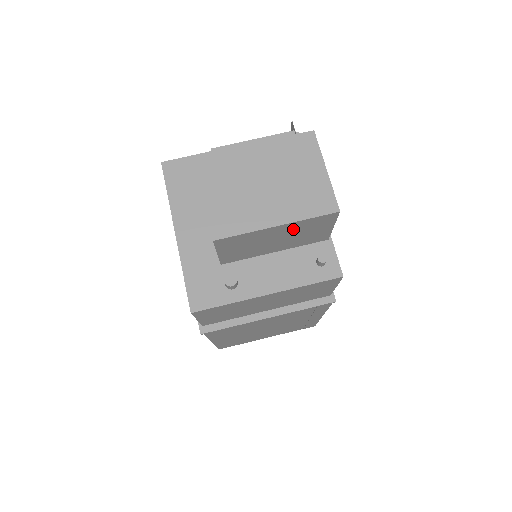
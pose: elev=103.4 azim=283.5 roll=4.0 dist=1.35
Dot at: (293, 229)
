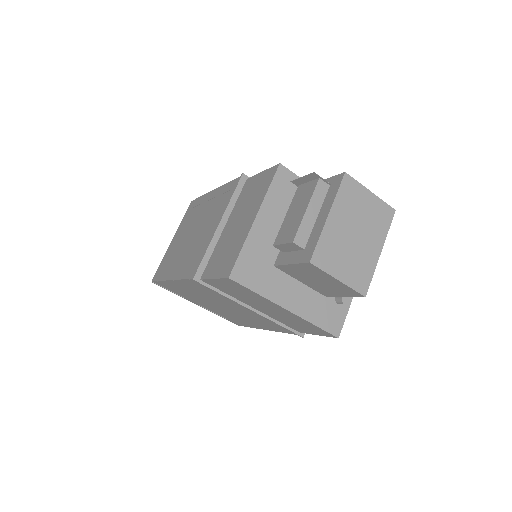
Dot at: occluded
